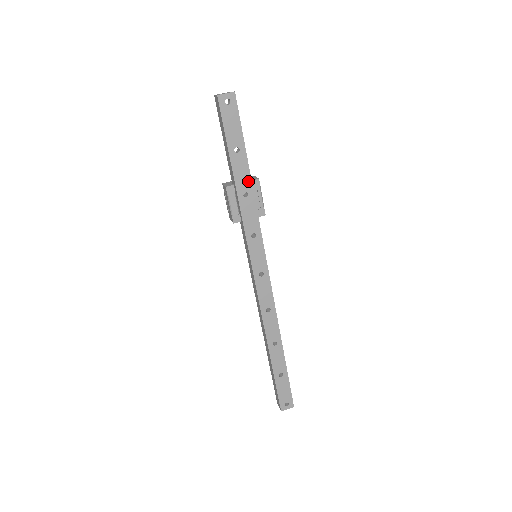
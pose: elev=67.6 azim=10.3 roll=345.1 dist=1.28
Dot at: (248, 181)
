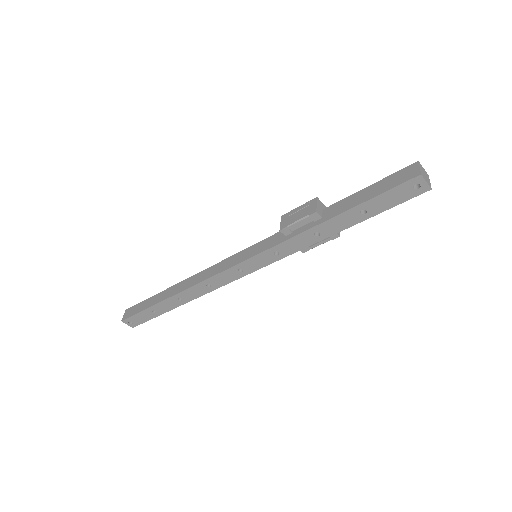
Dot at: (333, 231)
